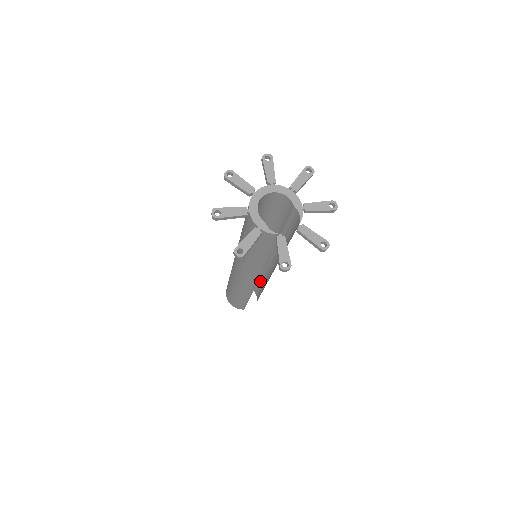
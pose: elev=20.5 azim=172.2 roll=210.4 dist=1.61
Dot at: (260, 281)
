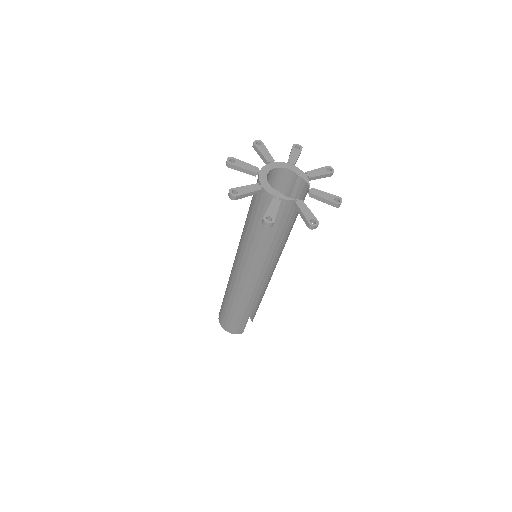
Dot at: occluded
